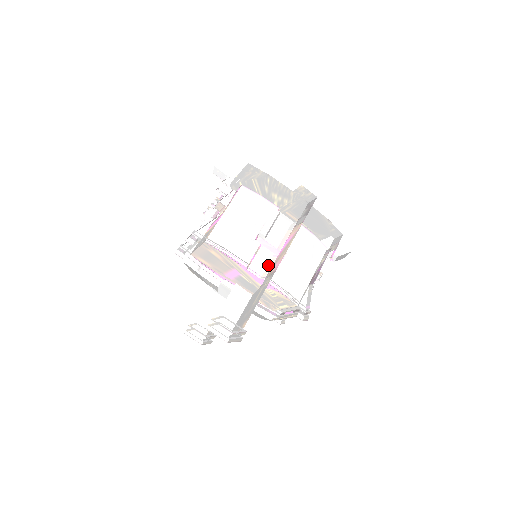
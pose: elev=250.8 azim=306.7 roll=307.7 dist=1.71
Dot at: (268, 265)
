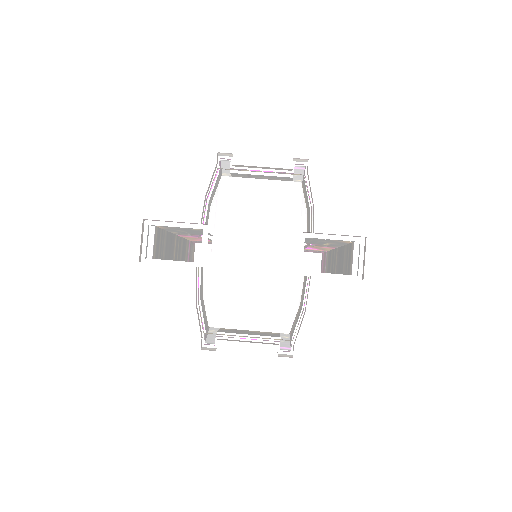
Dot at: occluded
